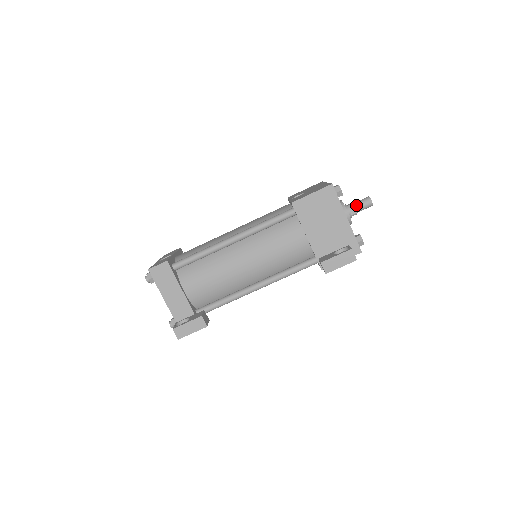
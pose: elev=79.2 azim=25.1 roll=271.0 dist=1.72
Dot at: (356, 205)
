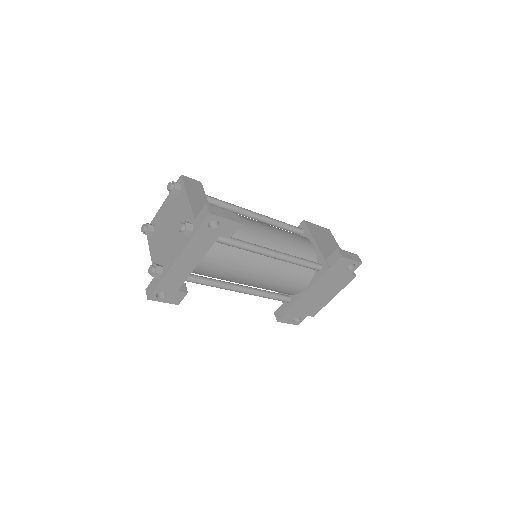
Dot at: occluded
